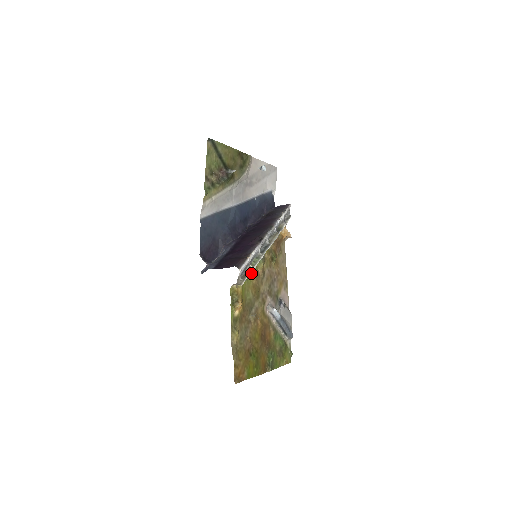
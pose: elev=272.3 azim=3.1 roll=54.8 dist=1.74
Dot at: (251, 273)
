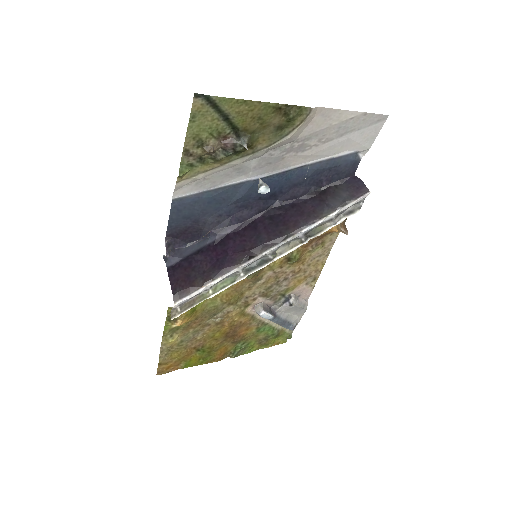
Dot at: occluded
